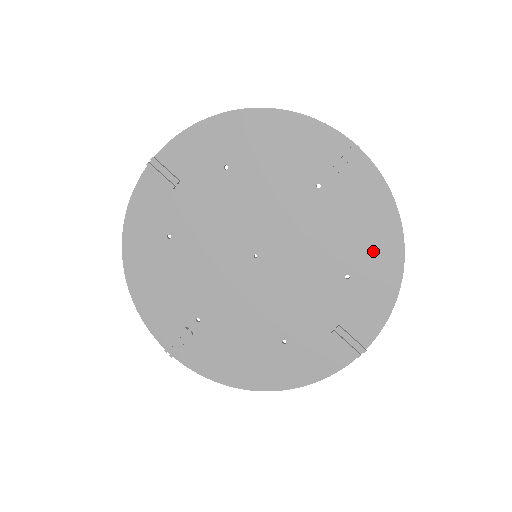
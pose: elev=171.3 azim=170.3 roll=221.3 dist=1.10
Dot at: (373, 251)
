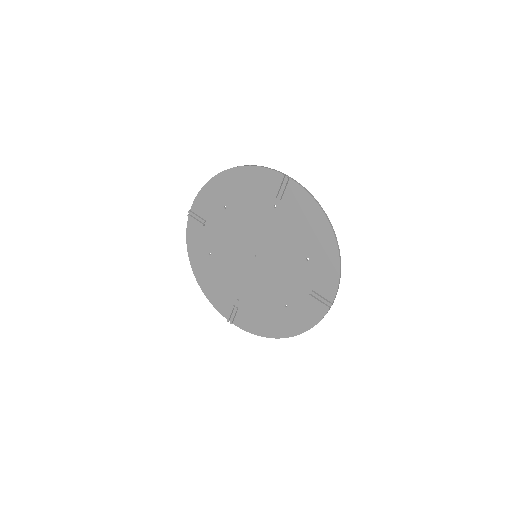
Dot at: (317, 240)
